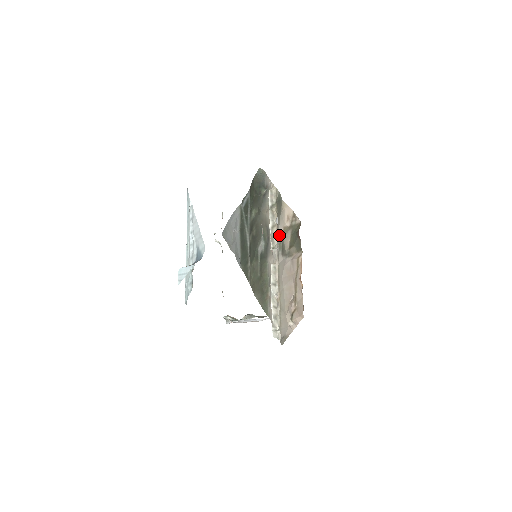
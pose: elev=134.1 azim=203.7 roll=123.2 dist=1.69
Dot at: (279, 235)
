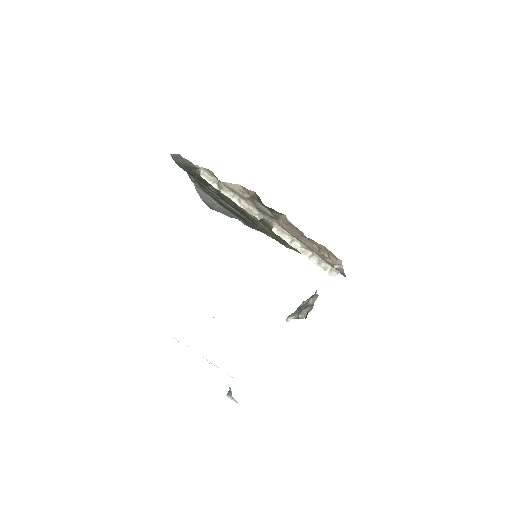
Dot at: (251, 205)
